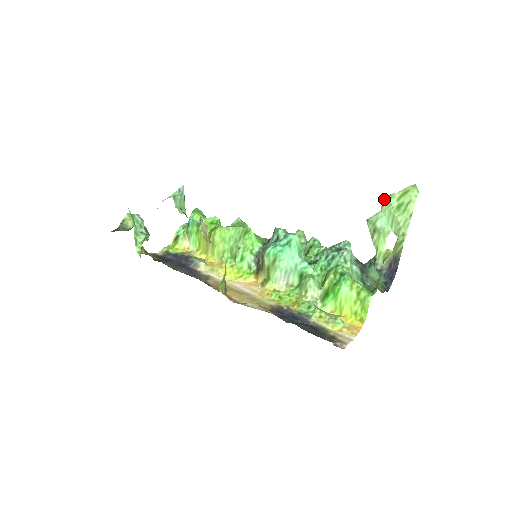
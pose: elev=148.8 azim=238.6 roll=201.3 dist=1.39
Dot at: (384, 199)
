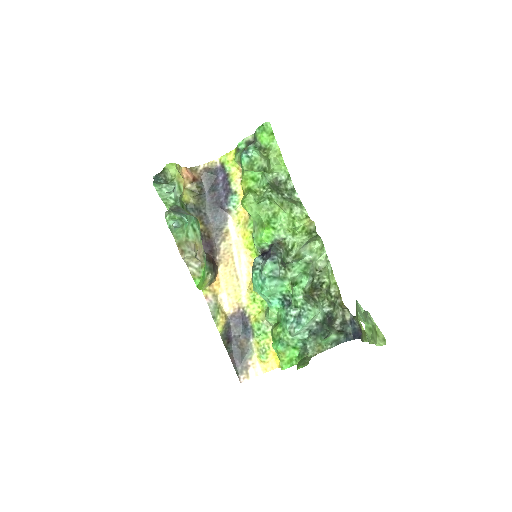
Dot at: (367, 312)
